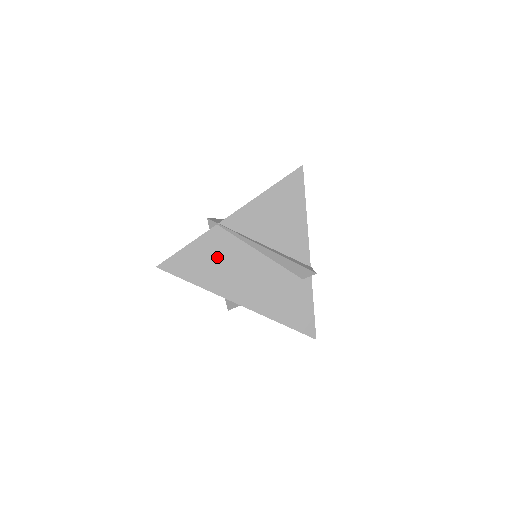
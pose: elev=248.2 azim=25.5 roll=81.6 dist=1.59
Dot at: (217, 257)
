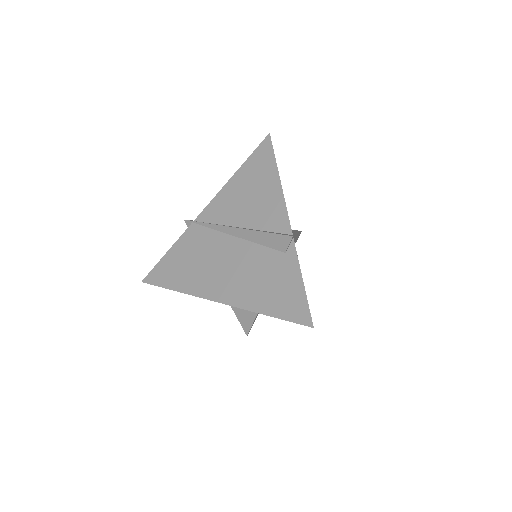
Dot at: (194, 255)
